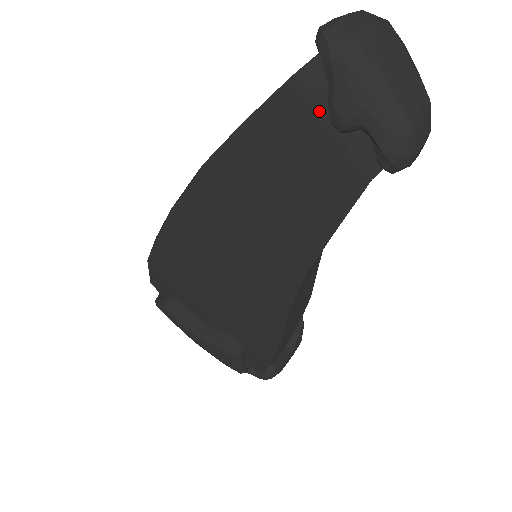
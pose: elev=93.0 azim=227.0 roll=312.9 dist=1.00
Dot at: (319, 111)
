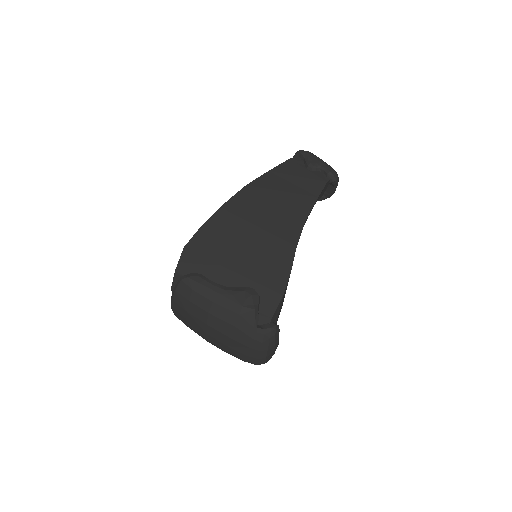
Dot at: (302, 166)
